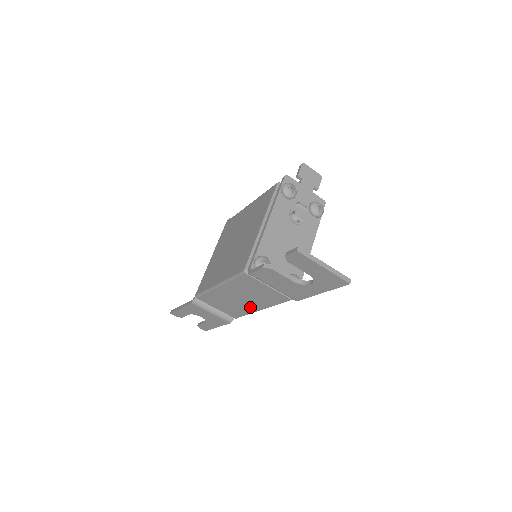
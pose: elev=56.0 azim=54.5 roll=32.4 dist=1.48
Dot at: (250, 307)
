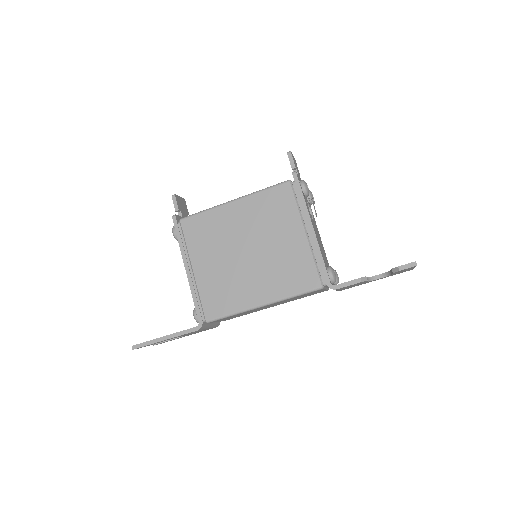
Dot at: occluded
